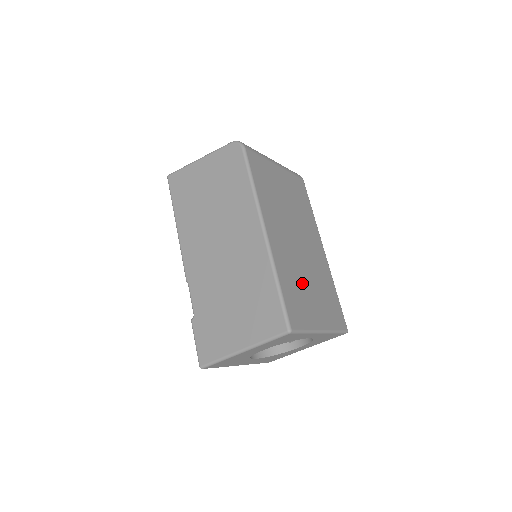
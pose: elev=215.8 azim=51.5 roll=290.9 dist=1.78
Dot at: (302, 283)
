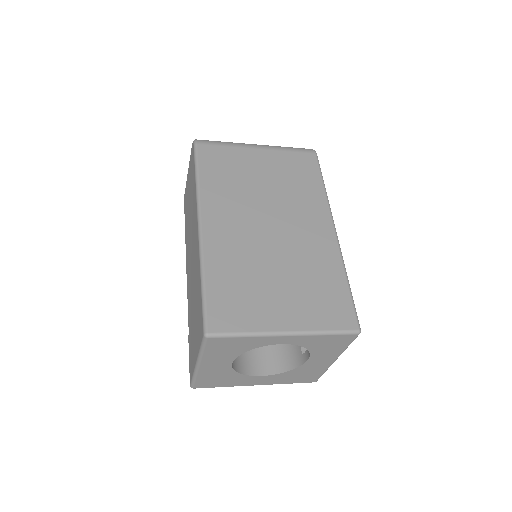
Dot at: (258, 276)
